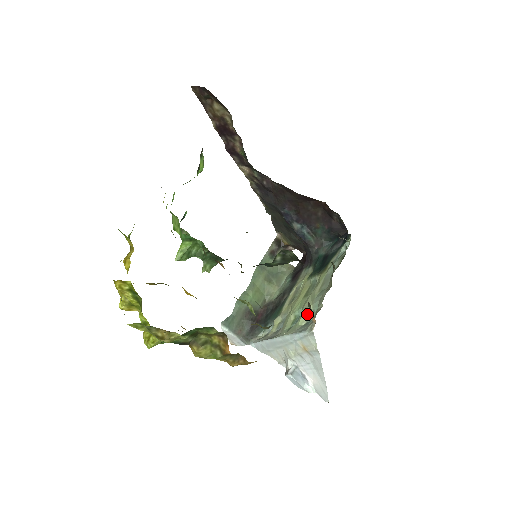
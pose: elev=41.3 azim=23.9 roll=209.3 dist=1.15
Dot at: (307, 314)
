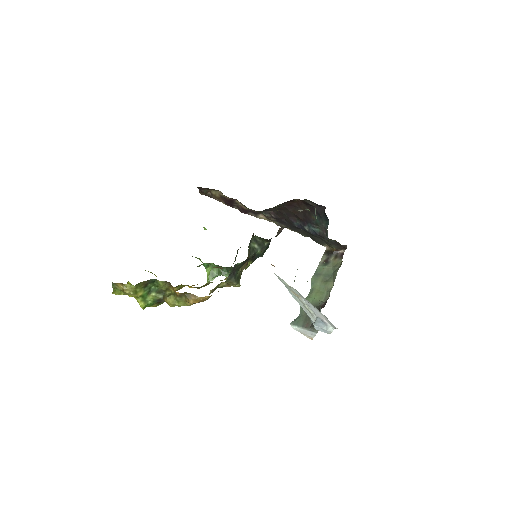
Dot at: occluded
